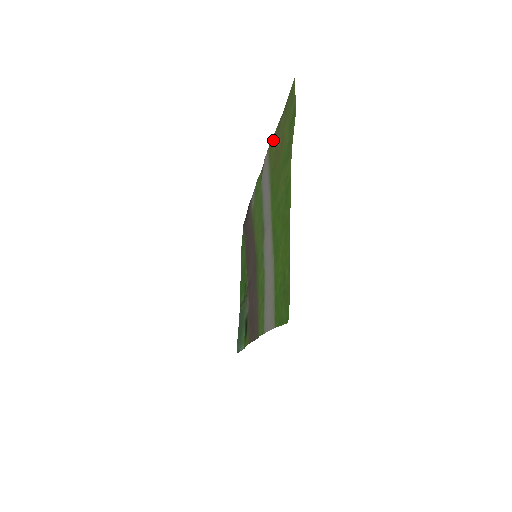
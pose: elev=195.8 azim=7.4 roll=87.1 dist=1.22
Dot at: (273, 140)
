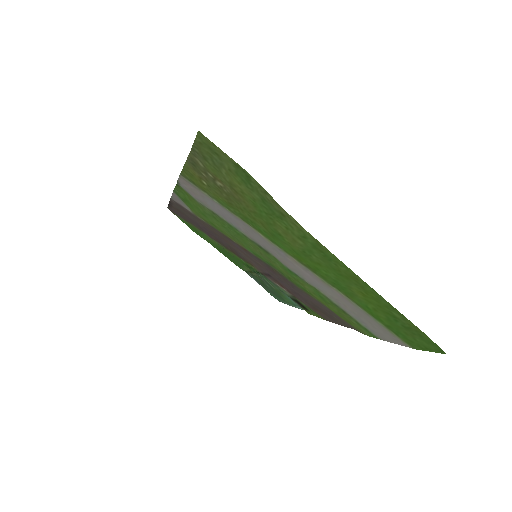
Dot at: (189, 173)
